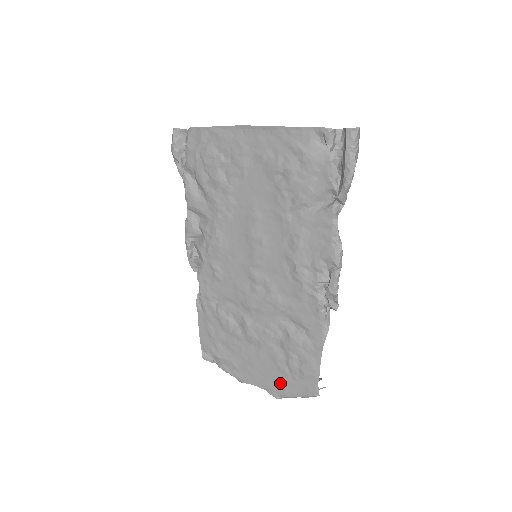
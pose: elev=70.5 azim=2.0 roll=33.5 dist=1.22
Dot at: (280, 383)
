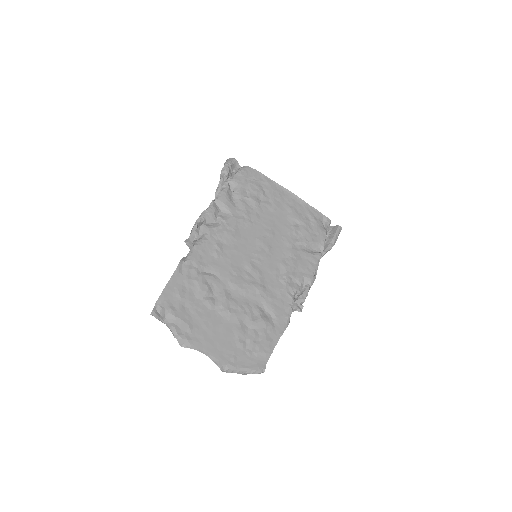
Dot at: (232, 355)
